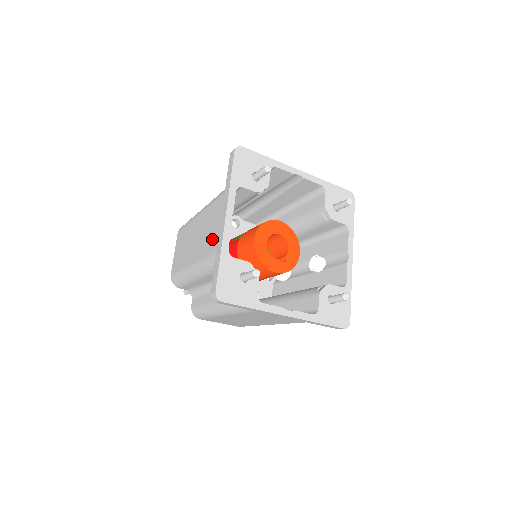
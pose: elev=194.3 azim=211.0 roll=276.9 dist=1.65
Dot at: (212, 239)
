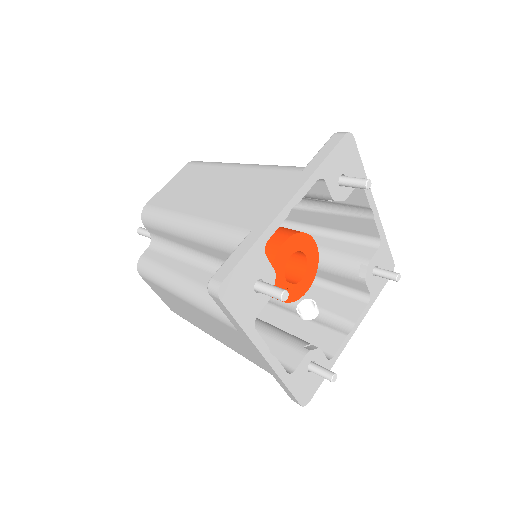
Dot at: (249, 211)
